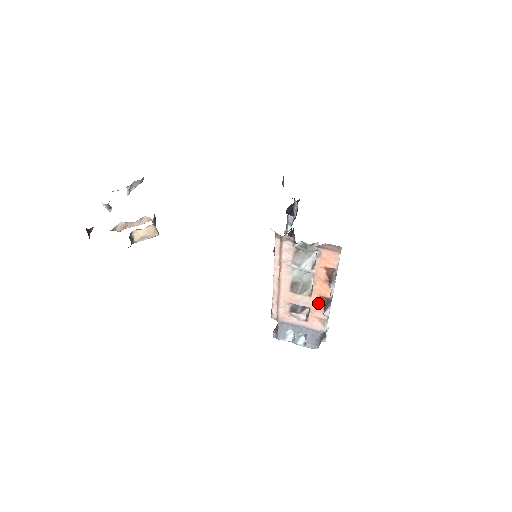
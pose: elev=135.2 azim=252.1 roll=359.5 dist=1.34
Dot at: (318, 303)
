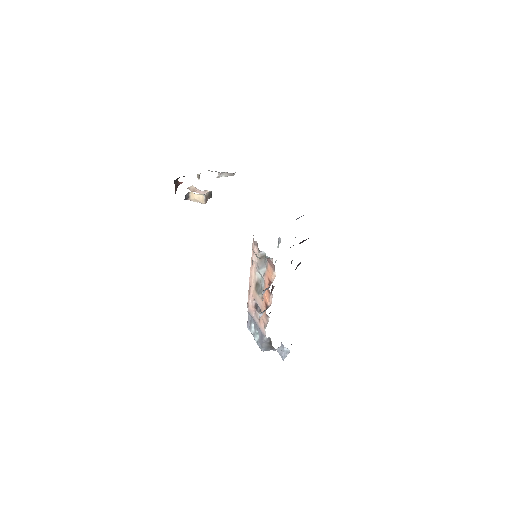
Dot at: (264, 308)
